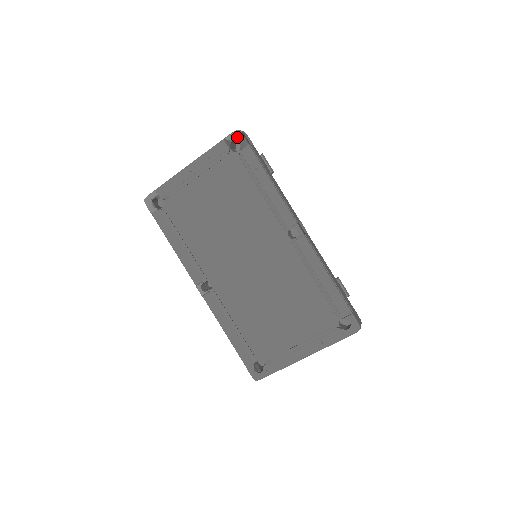
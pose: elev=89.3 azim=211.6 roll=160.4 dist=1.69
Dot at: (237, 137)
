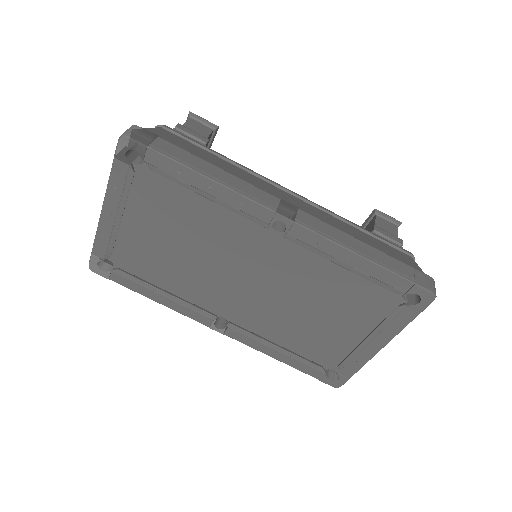
Dot at: (127, 145)
